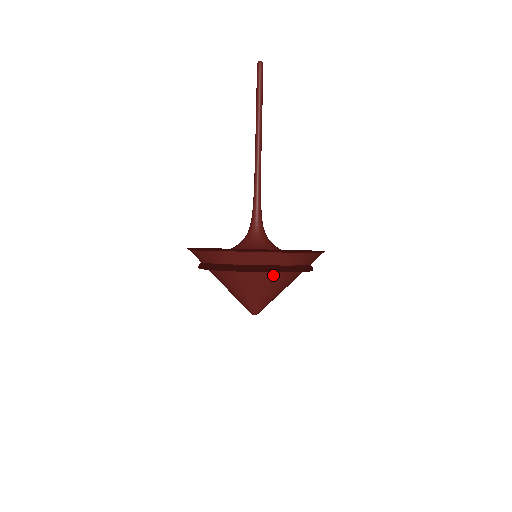
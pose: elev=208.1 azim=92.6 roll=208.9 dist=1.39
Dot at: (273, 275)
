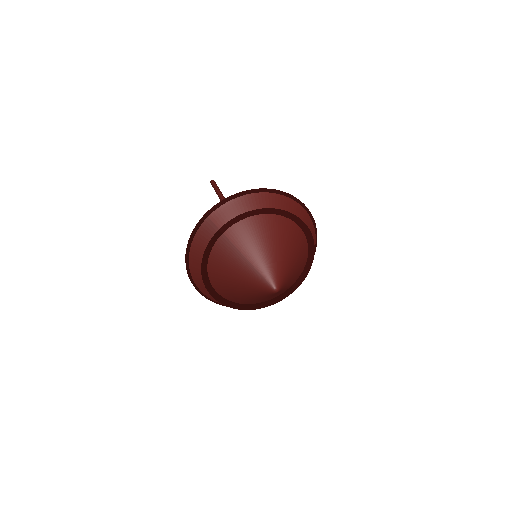
Dot at: (302, 242)
